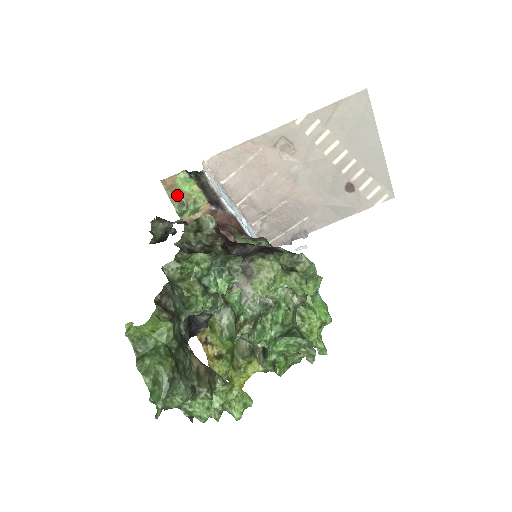
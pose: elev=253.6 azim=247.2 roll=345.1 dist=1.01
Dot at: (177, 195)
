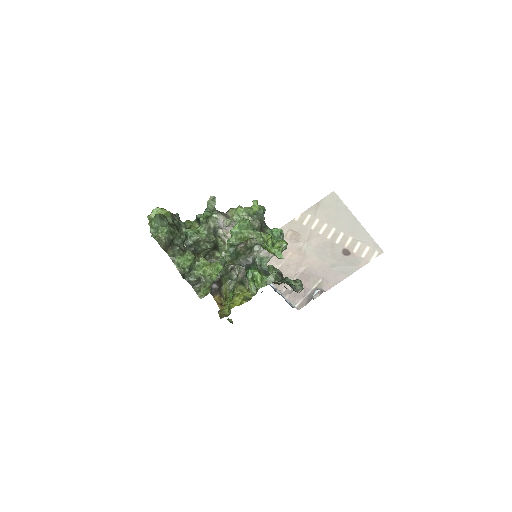
Dot at: occluded
